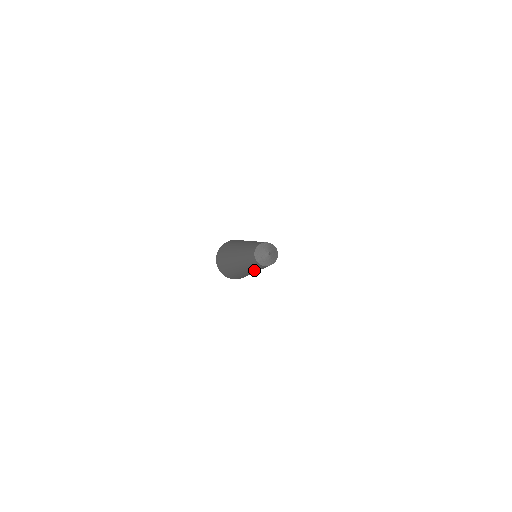
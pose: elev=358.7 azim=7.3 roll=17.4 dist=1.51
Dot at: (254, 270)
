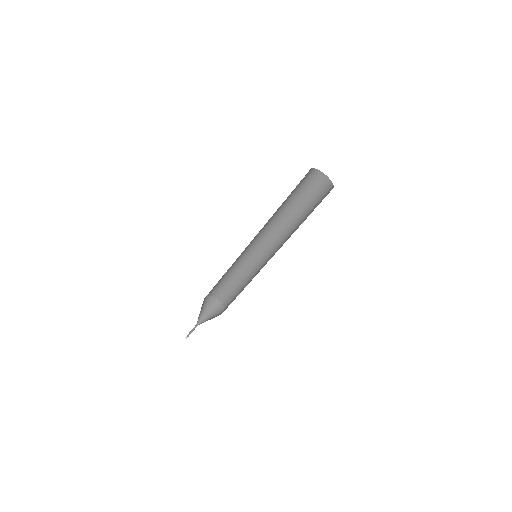
Dot at: occluded
